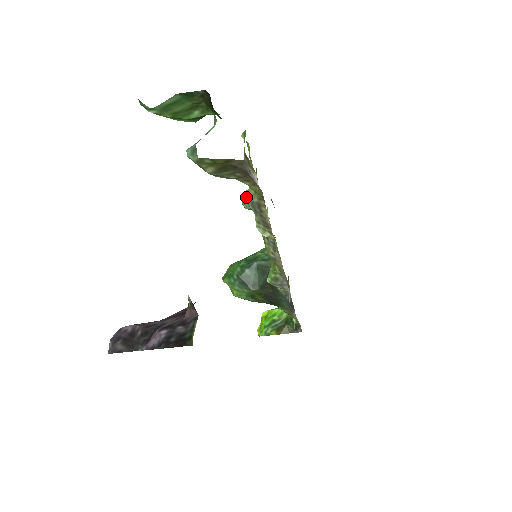
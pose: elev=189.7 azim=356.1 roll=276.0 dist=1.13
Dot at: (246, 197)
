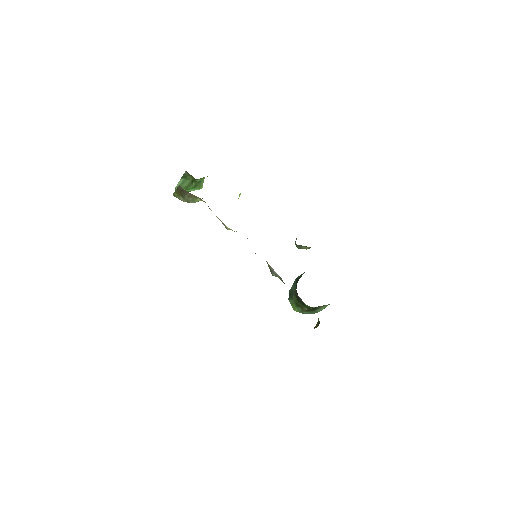
Dot at: occluded
